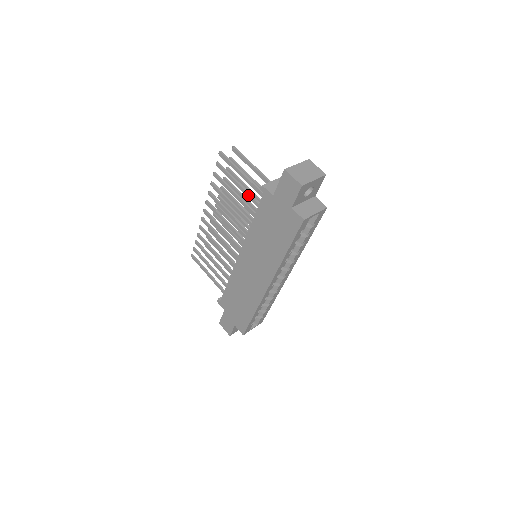
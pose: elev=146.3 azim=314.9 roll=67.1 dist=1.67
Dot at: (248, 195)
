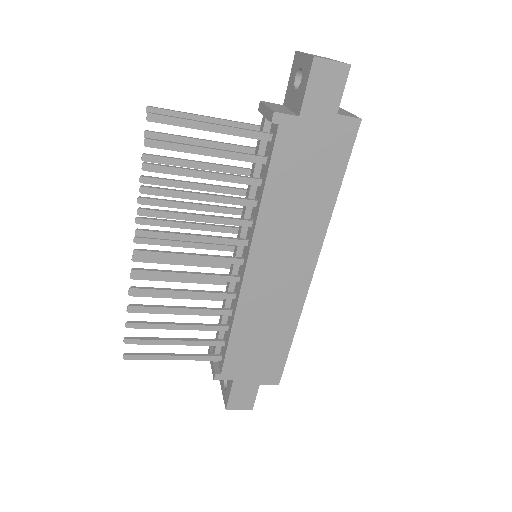
Dot at: (235, 155)
